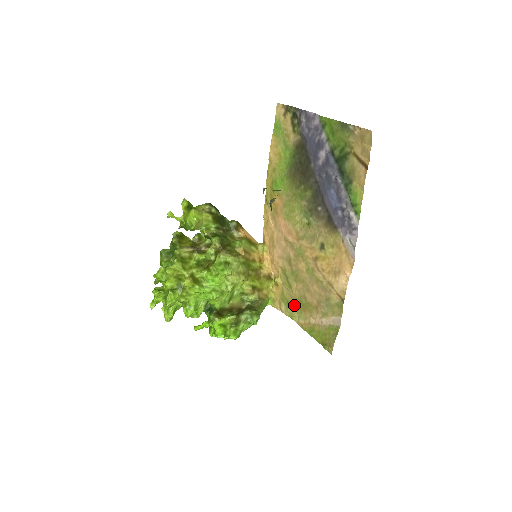
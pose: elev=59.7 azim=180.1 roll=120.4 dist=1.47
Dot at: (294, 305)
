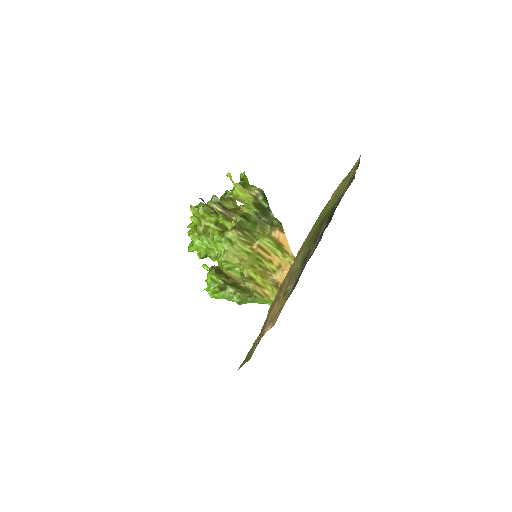
Dot at: occluded
